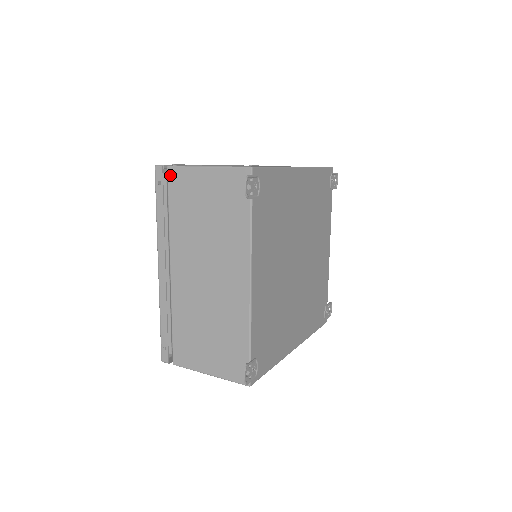
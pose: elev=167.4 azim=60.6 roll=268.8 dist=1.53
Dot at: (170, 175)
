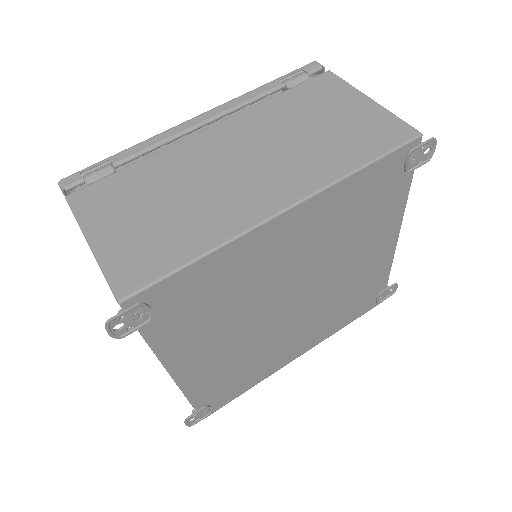
Dot at: occluded
